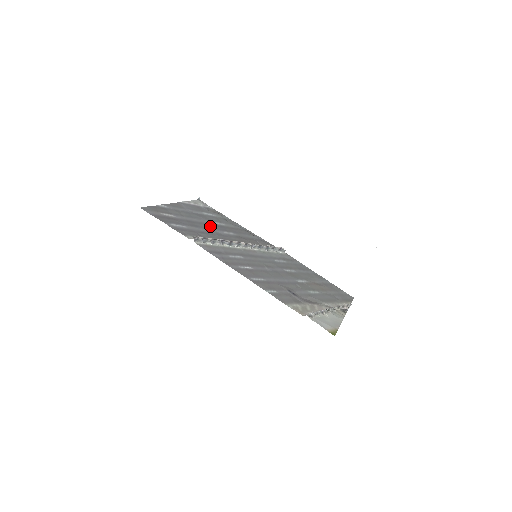
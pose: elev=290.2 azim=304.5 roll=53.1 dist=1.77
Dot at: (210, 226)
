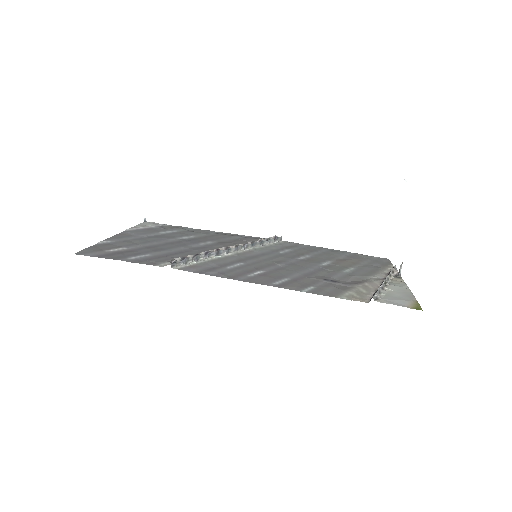
Dot at: (179, 243)
